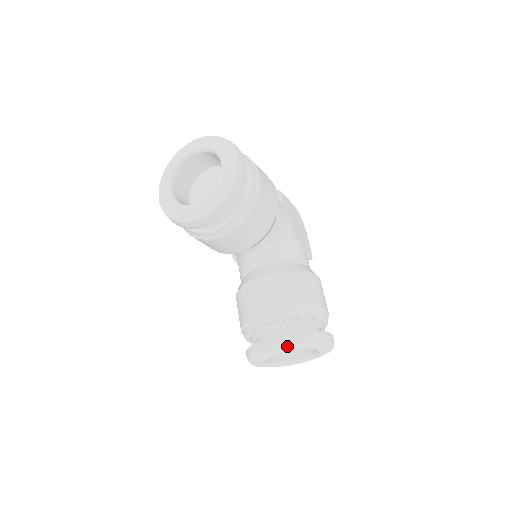
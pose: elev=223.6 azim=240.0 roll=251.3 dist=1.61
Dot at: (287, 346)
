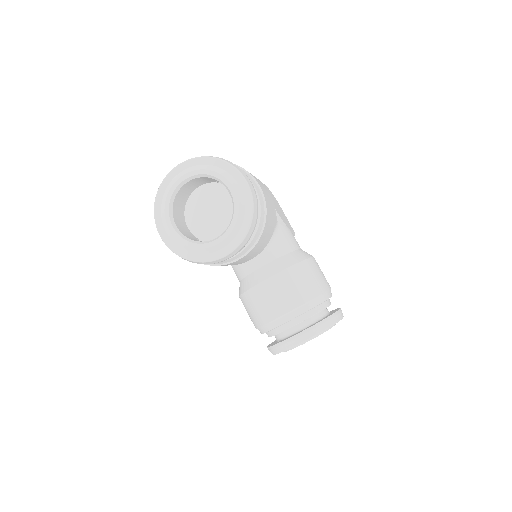
Dot at: occluded
